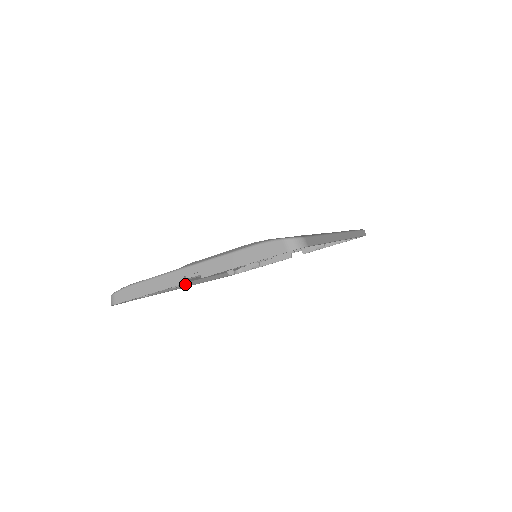
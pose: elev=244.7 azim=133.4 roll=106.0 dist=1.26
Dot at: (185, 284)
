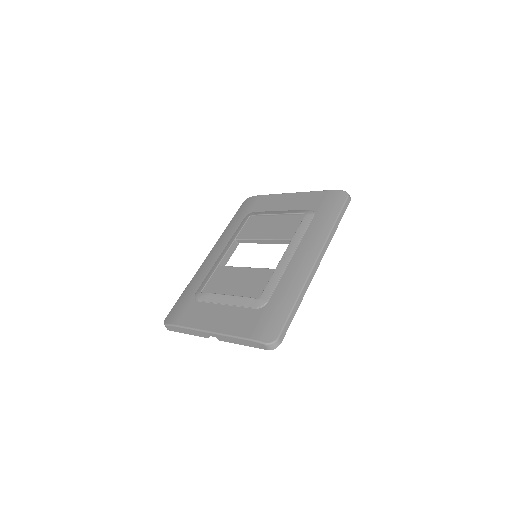
Dot at: occluded
